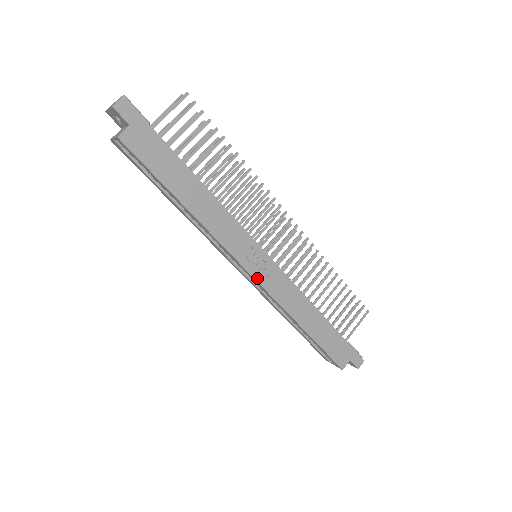
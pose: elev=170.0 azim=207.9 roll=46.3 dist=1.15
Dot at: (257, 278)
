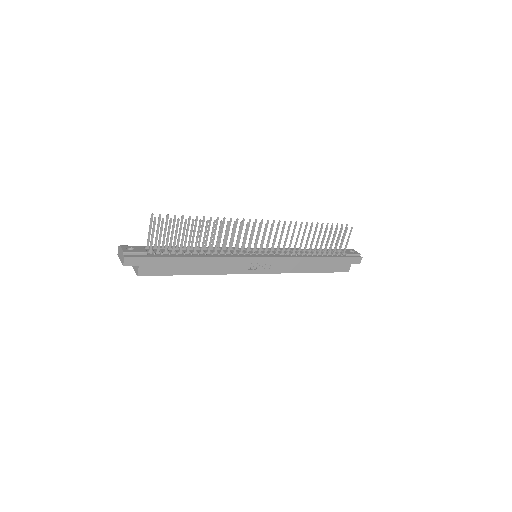
Dot at: (263, 272)
